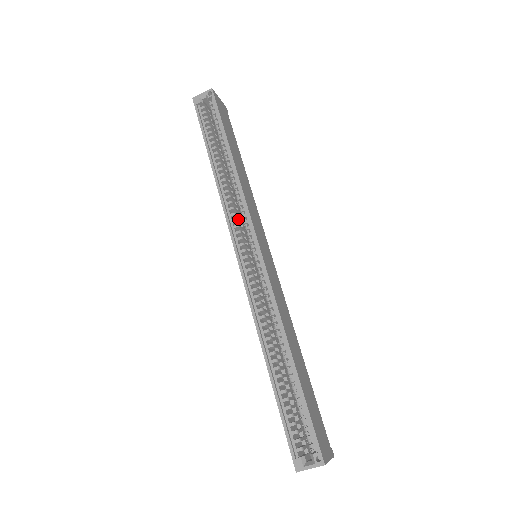
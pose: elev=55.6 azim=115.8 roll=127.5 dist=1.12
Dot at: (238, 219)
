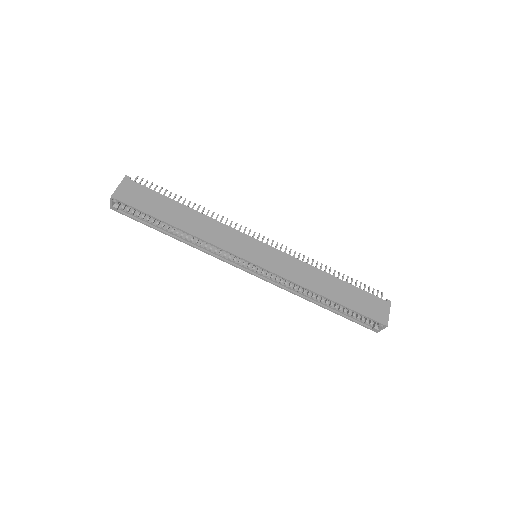
Dot at: occluded
